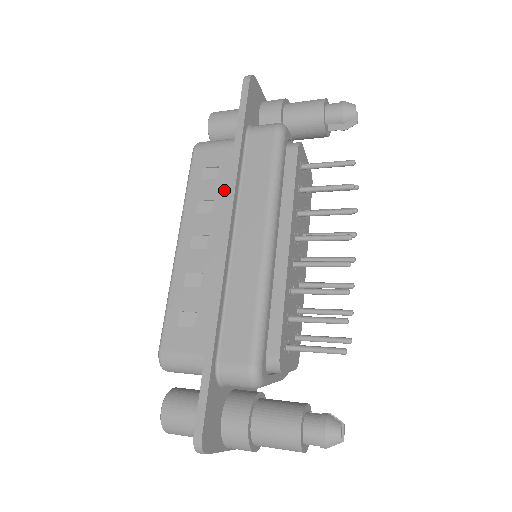
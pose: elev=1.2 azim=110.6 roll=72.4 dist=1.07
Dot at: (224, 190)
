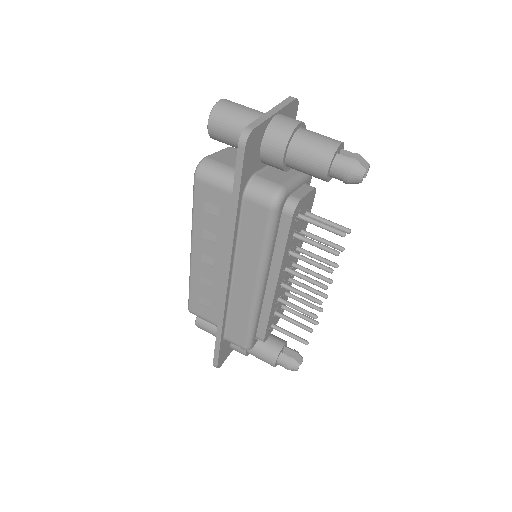
Dot at: (225, 231)
